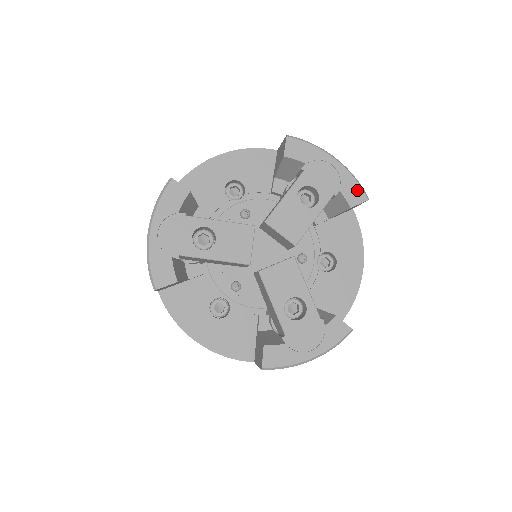
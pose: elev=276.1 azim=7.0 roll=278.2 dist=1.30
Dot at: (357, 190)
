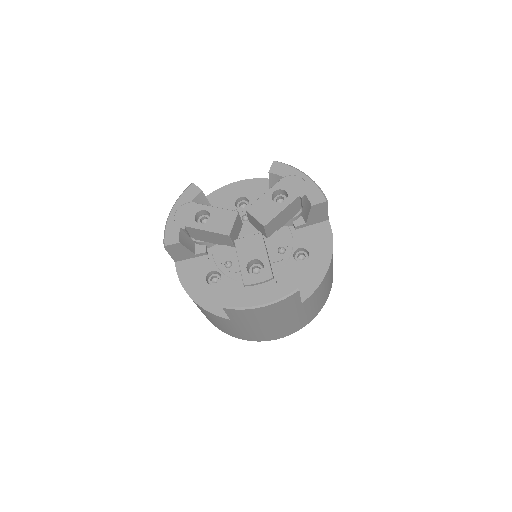
Dot at: (319, 195)
